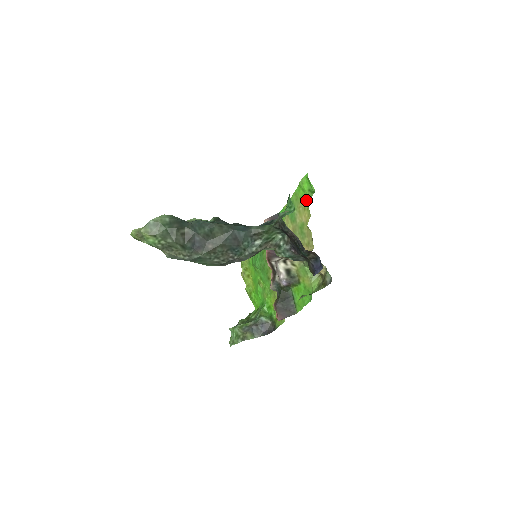
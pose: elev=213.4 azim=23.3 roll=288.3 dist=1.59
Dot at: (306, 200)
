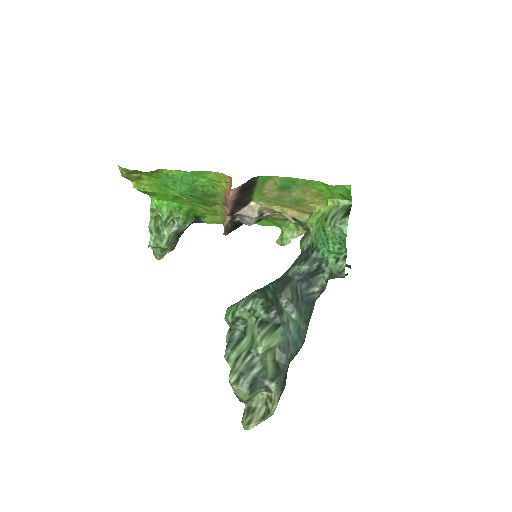
Dot at: (328, 196)
